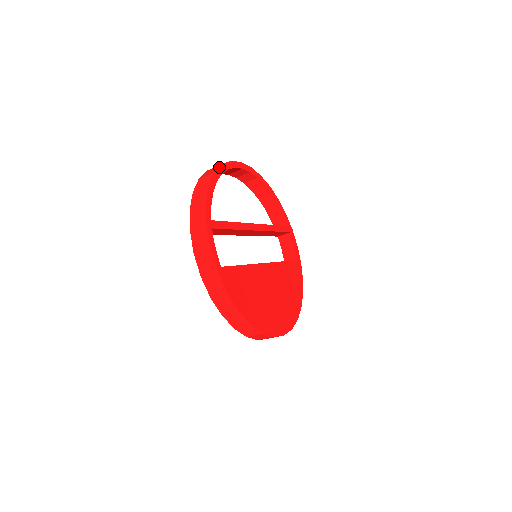
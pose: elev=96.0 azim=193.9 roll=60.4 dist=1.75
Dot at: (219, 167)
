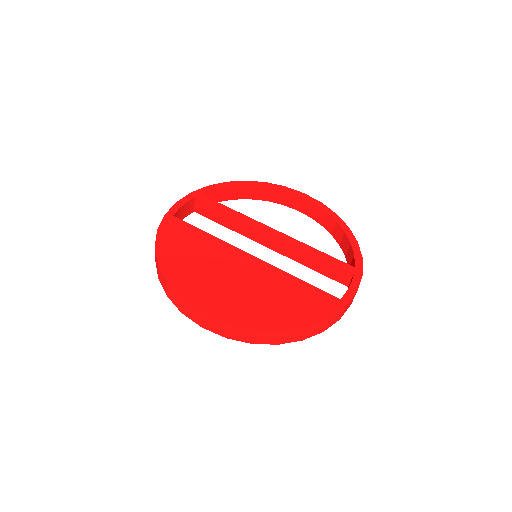
Dot at: (259, 182)
